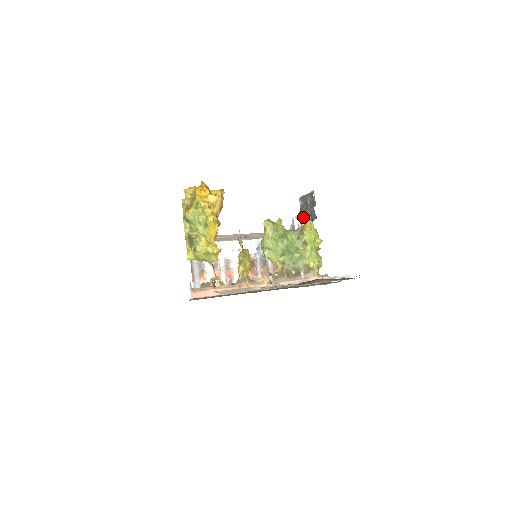
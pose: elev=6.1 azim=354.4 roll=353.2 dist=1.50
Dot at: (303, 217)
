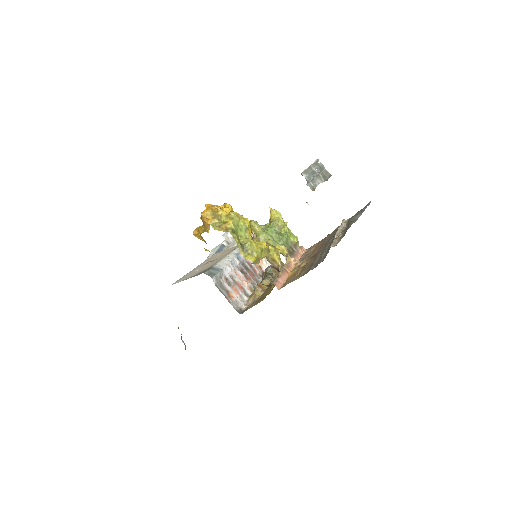
Dot at: (314, 184)
